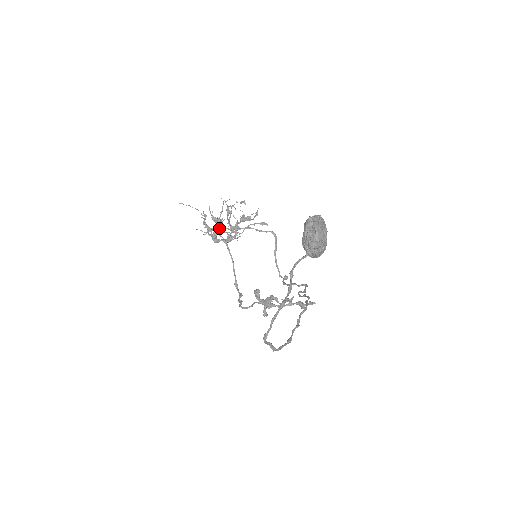
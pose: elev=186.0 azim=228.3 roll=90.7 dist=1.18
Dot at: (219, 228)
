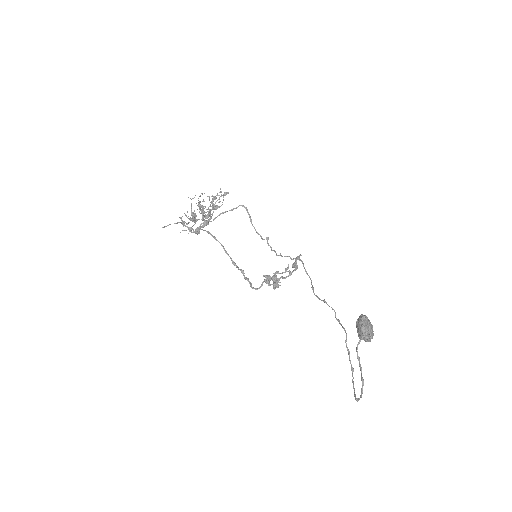
Dot at: occluded
